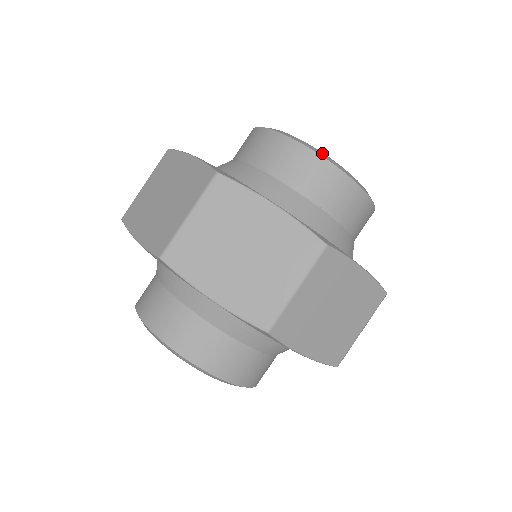
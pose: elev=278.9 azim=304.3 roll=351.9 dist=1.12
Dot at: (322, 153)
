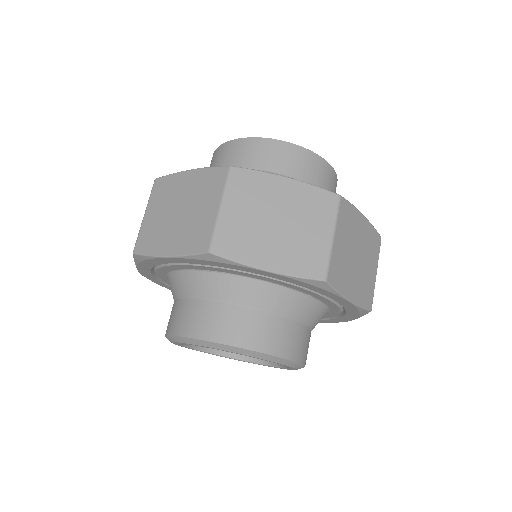
Dot at: (291, 143)
